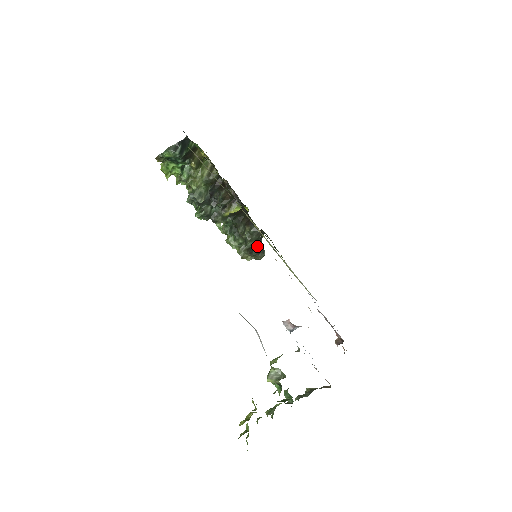
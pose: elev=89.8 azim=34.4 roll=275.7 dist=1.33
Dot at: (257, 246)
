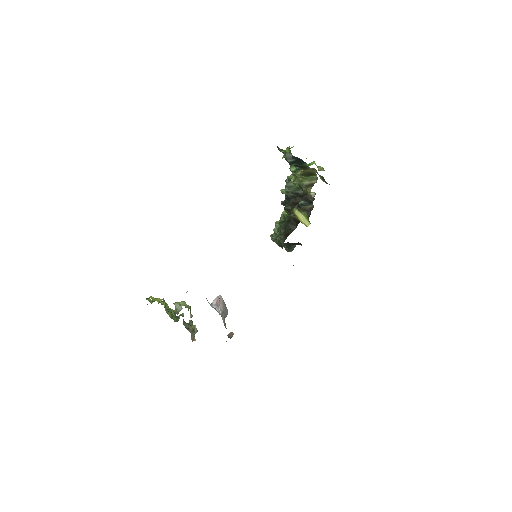
Dot at: (288, 245)
